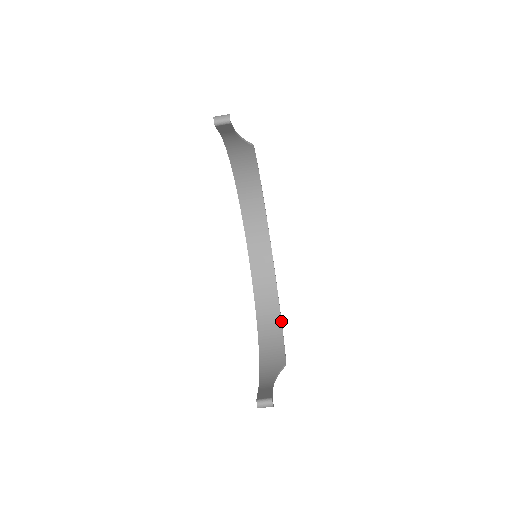
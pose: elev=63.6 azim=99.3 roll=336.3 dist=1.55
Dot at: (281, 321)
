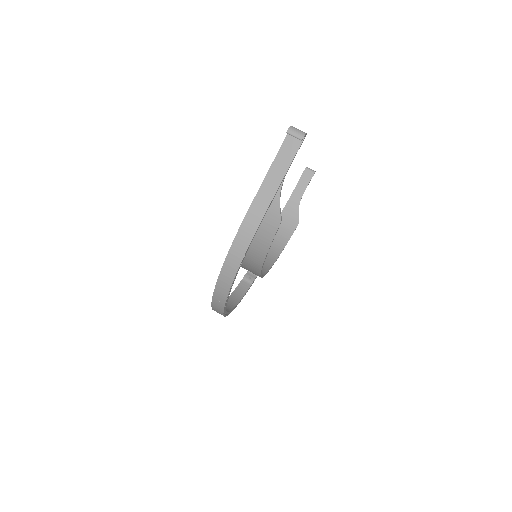
Dot at: occluded
